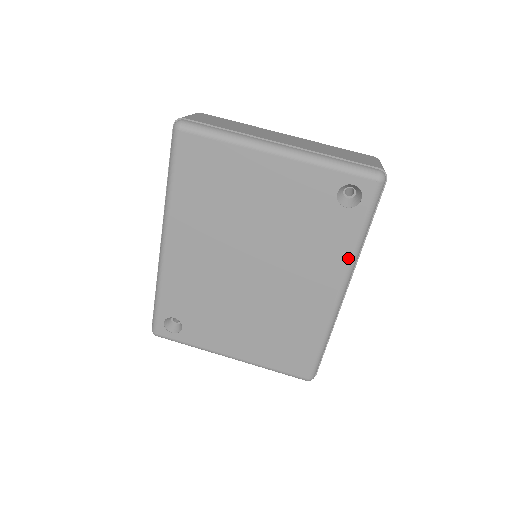
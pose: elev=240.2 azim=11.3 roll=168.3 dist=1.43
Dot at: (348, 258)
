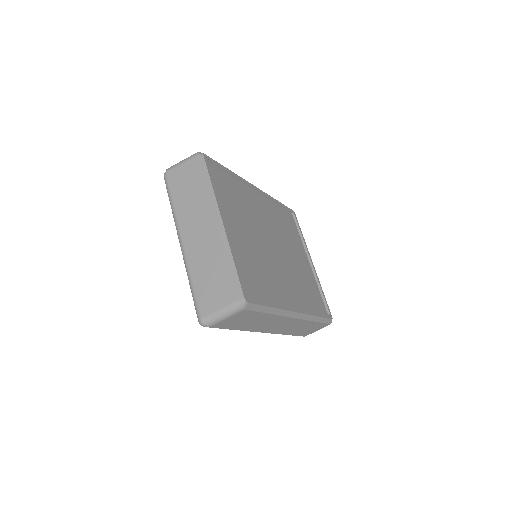
Dot at: occluded
